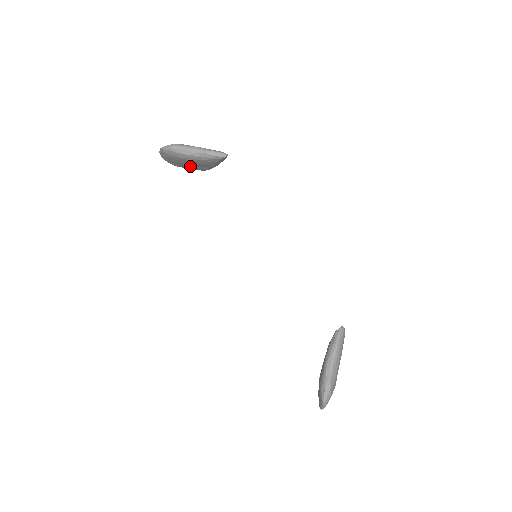
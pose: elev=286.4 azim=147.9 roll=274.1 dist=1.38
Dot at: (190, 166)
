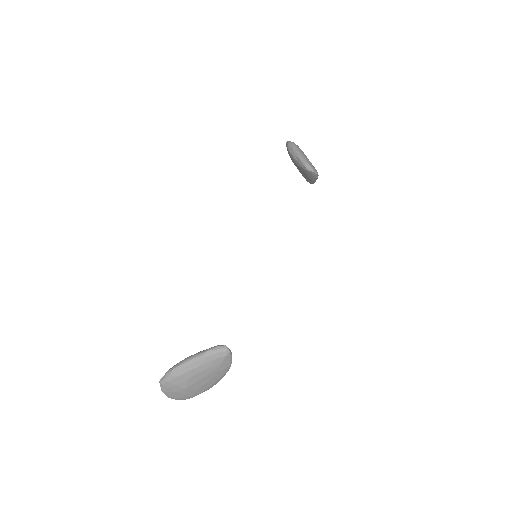
Dot at: occluded
